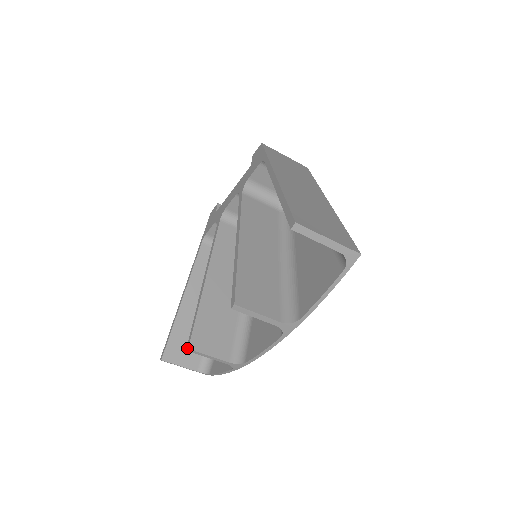
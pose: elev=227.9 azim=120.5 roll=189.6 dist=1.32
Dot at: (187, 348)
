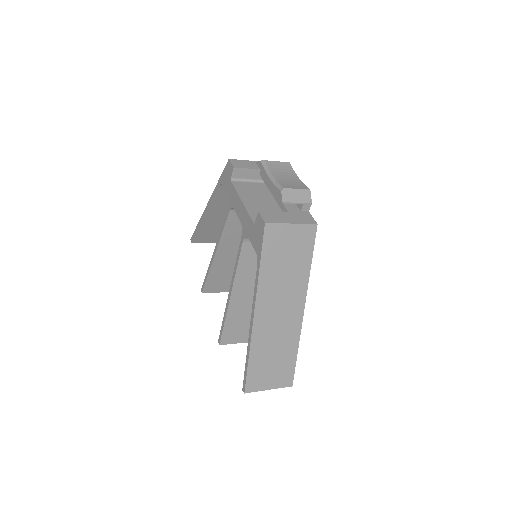
Dot at: (201, 291)
